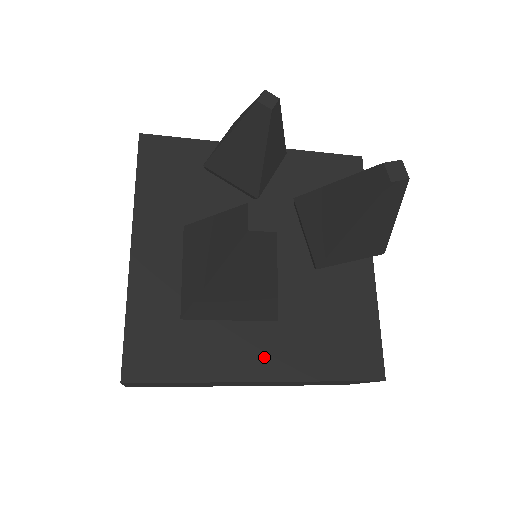
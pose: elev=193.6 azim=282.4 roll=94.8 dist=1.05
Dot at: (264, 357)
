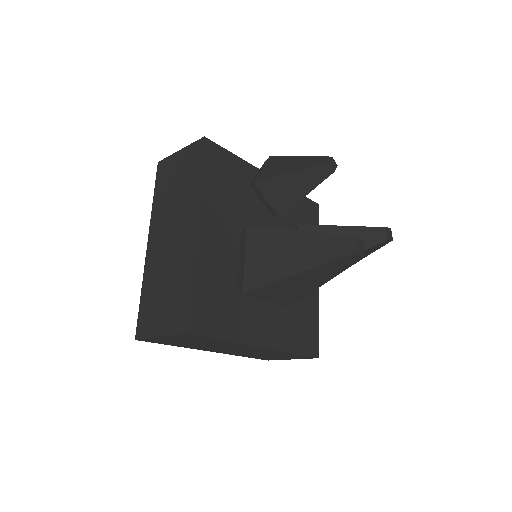
Dot at: (265, 331)
